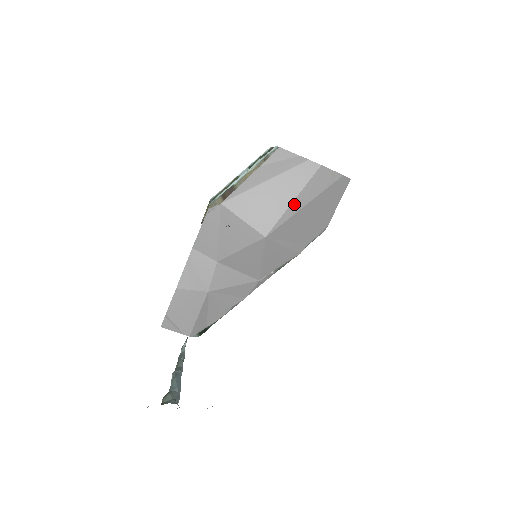
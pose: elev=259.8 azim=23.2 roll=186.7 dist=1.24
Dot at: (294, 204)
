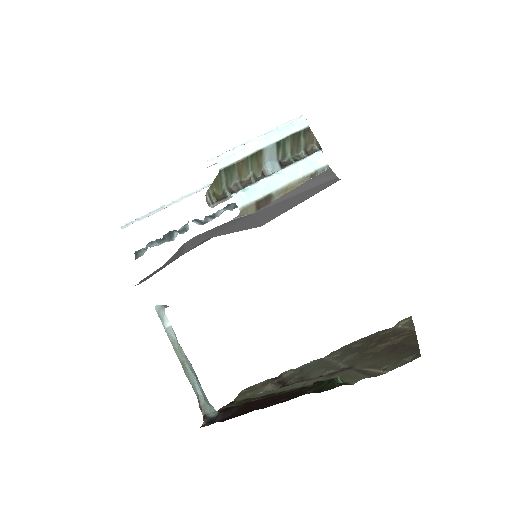
Dot at: occluded
